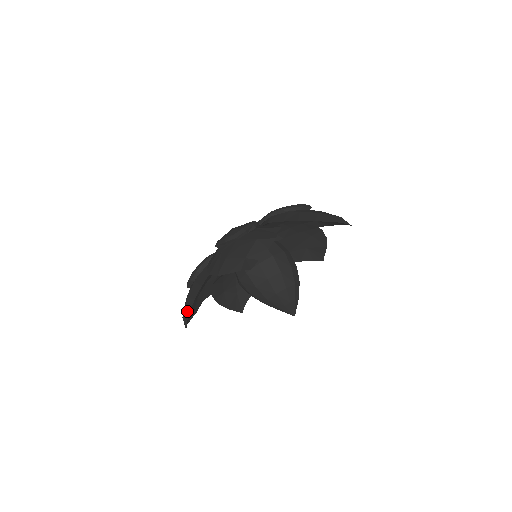
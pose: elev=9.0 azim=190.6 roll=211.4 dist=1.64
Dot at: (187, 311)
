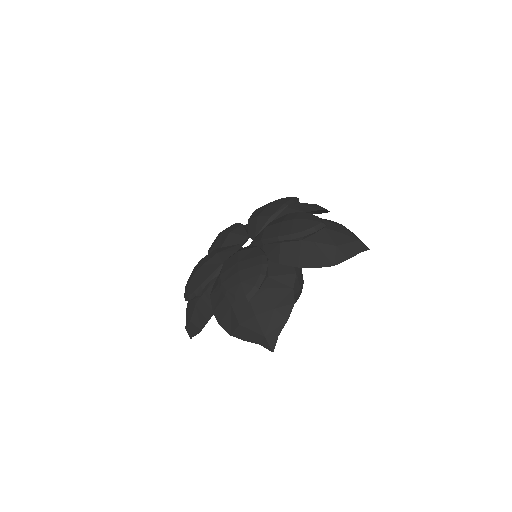
Dot at: (192, 331)
